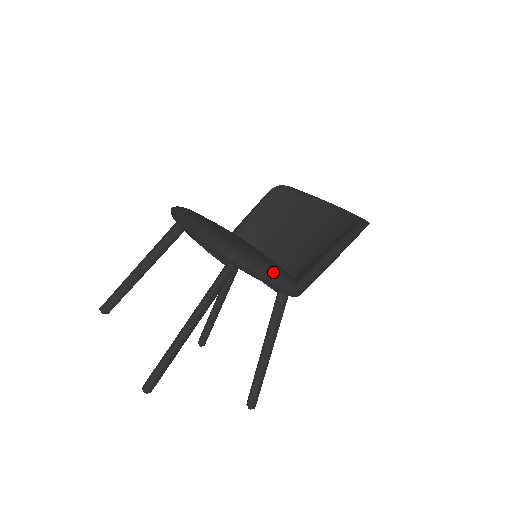
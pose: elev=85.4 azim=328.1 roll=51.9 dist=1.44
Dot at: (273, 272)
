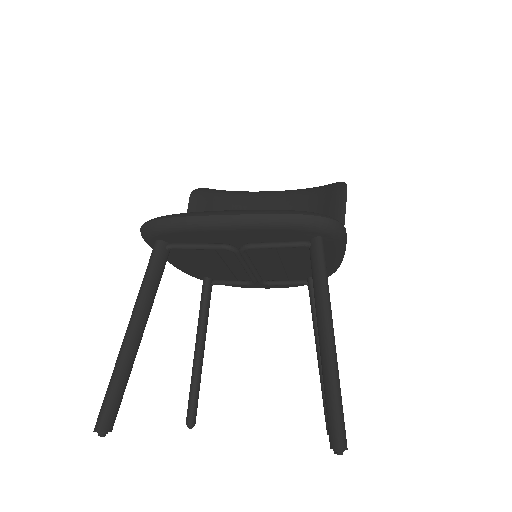
Dot at: occluded
